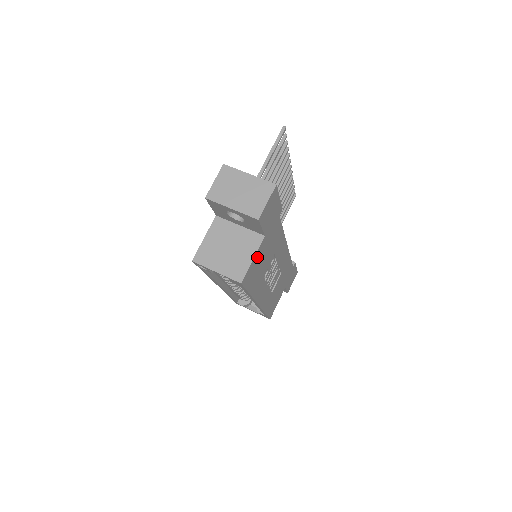
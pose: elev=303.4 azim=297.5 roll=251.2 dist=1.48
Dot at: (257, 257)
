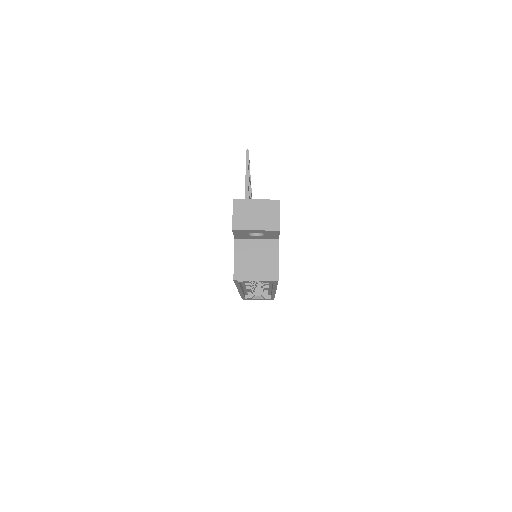
Dot at: occluded
